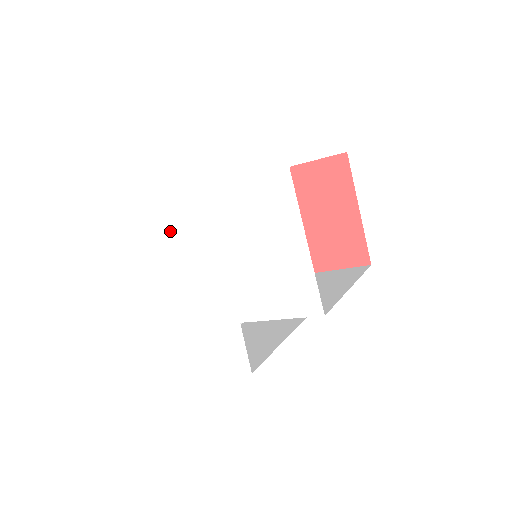
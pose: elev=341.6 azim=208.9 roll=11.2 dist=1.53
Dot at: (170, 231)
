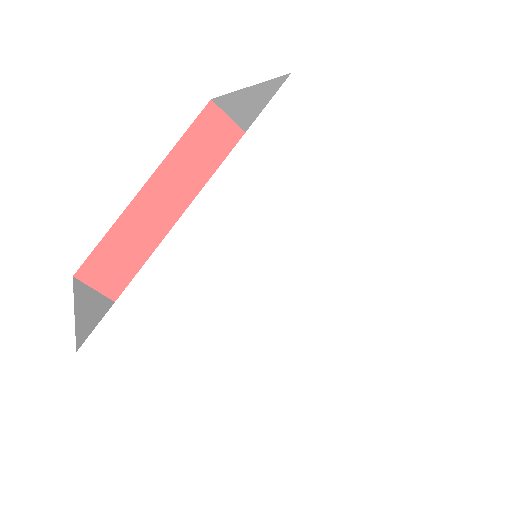
Dot at: (309, 169)
